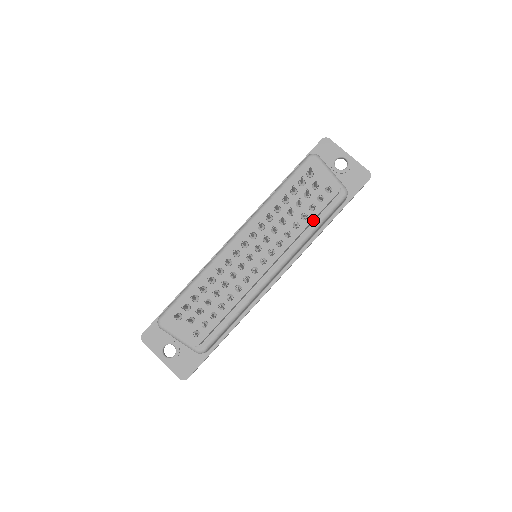
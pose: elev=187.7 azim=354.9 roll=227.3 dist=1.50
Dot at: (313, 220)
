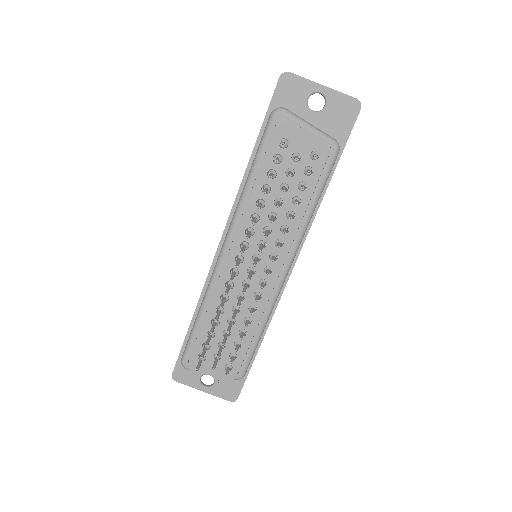
Dot at: (308, 199)
